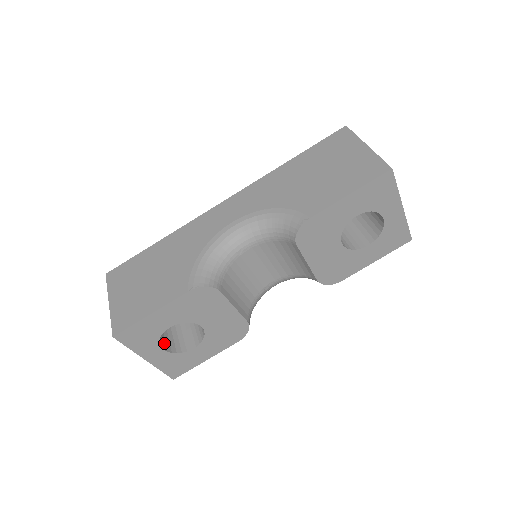
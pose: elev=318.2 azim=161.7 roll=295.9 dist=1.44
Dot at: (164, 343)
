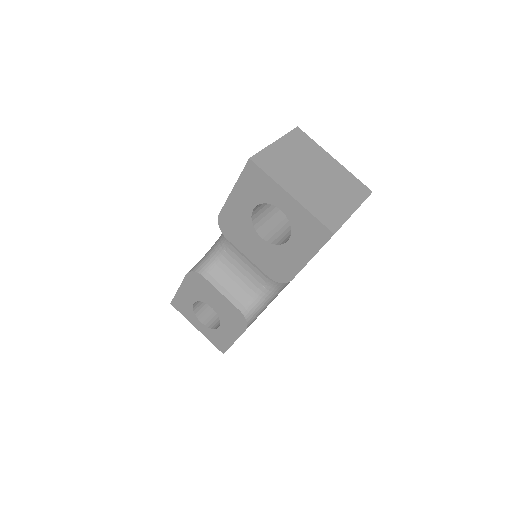
Dot at: (208, 320)
